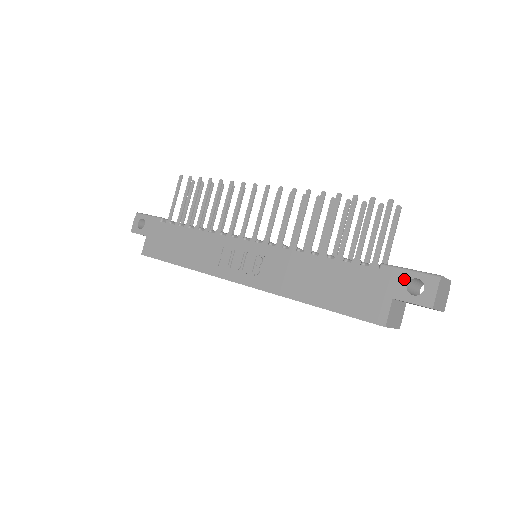
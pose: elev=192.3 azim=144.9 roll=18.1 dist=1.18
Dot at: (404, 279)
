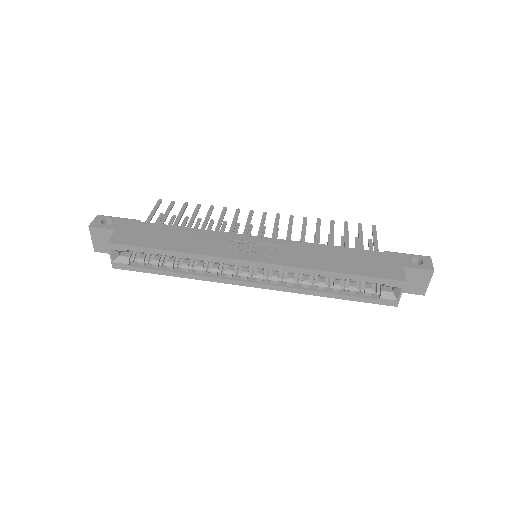
Dot at: (407, 257)
